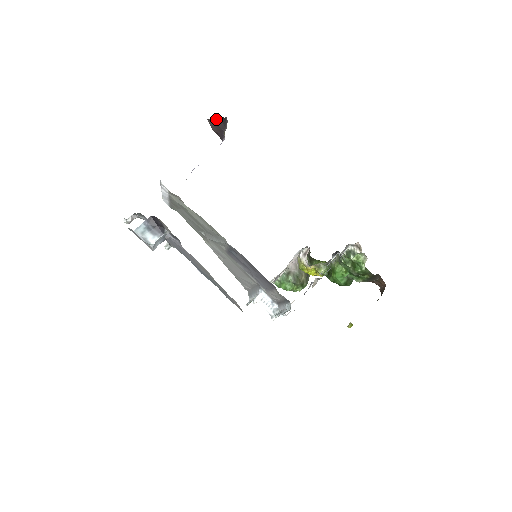
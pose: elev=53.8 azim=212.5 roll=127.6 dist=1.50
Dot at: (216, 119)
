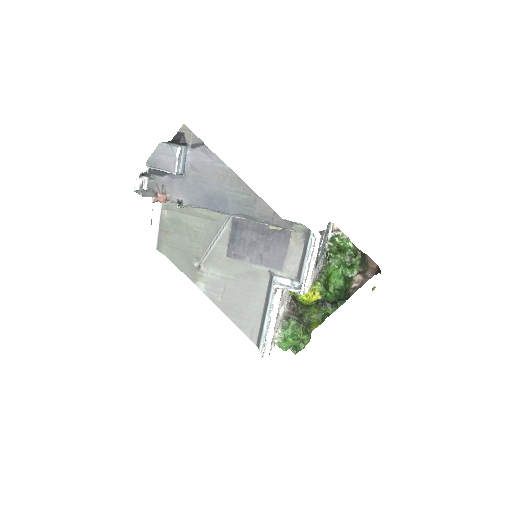
Dot at: occluded
